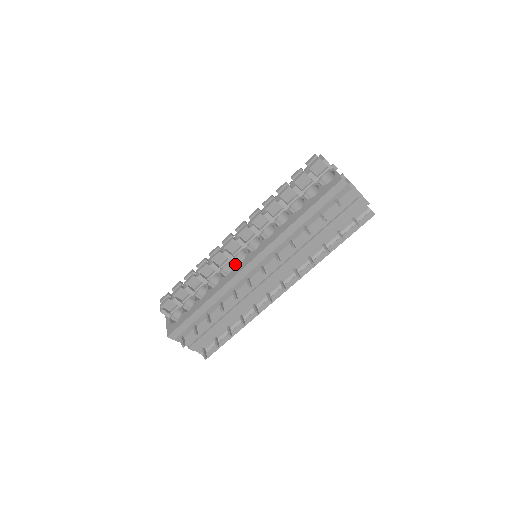
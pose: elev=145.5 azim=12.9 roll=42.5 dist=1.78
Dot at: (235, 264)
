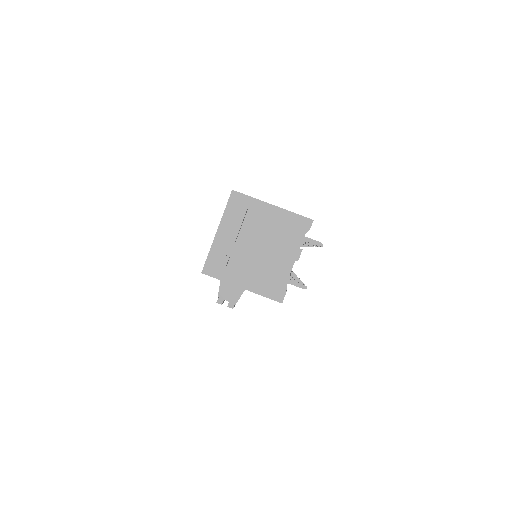
Dot at: occluded
